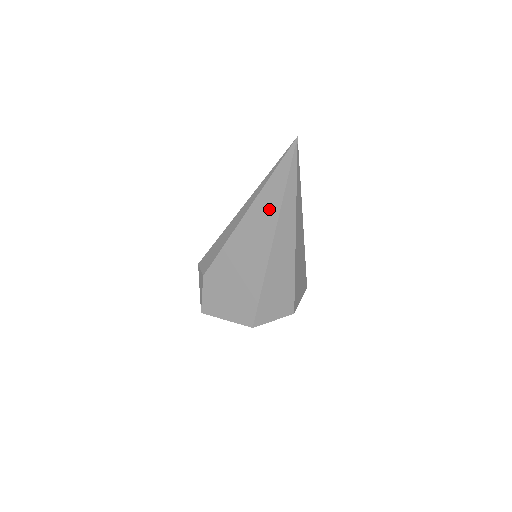
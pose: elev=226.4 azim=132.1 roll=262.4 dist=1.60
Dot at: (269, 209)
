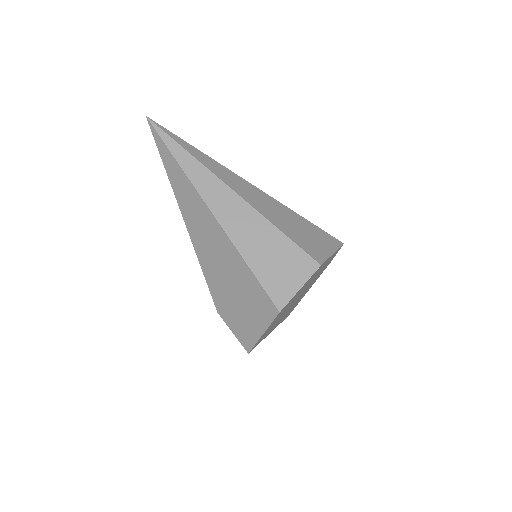
Dot at: (185, 189)
